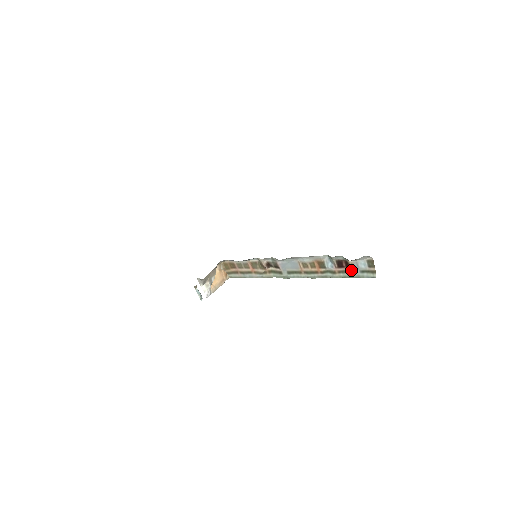
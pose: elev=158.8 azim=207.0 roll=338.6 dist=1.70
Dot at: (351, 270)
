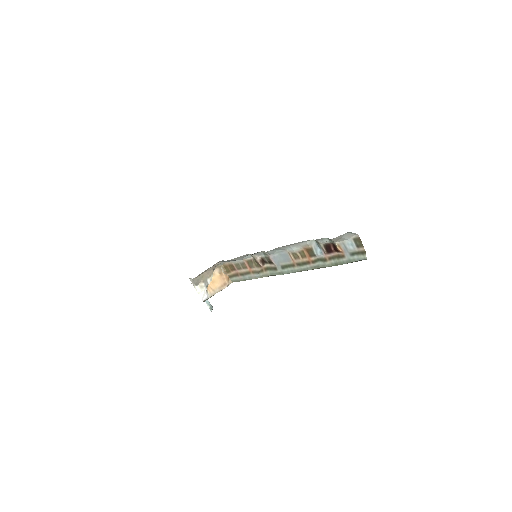
Dot at: (341, 254)
